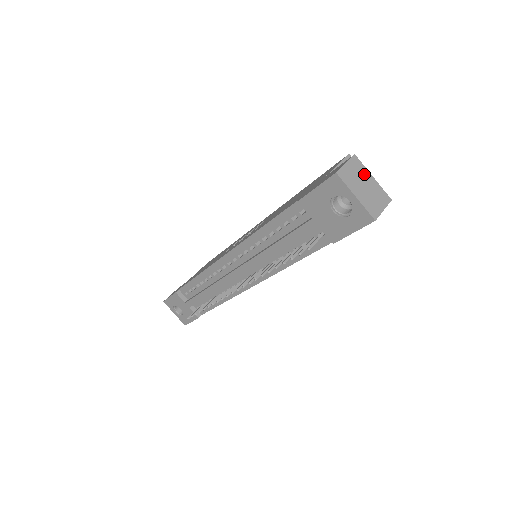
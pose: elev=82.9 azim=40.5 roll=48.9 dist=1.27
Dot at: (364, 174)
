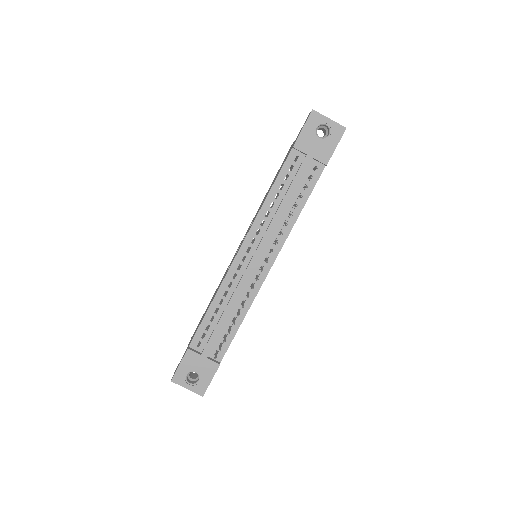
Dot at: occluded
